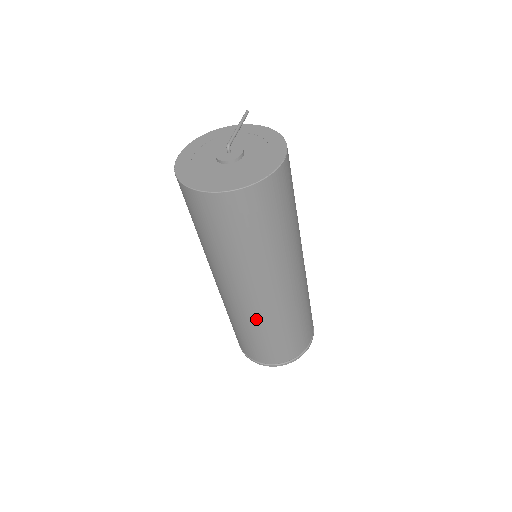
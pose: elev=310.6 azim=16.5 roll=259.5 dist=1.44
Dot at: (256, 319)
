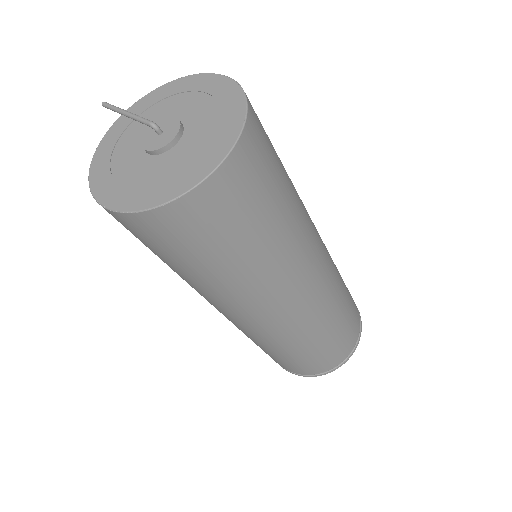
Dot at: (327, 305)
